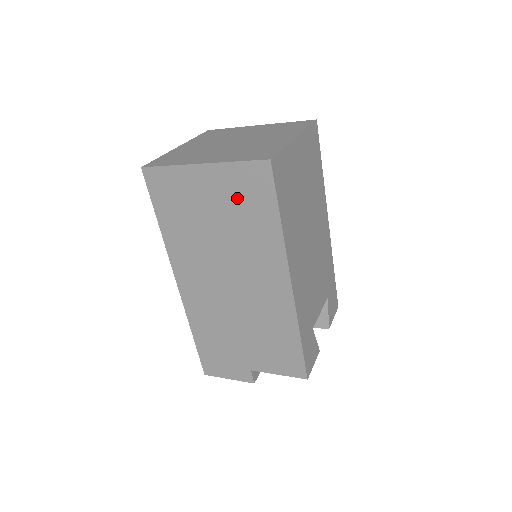
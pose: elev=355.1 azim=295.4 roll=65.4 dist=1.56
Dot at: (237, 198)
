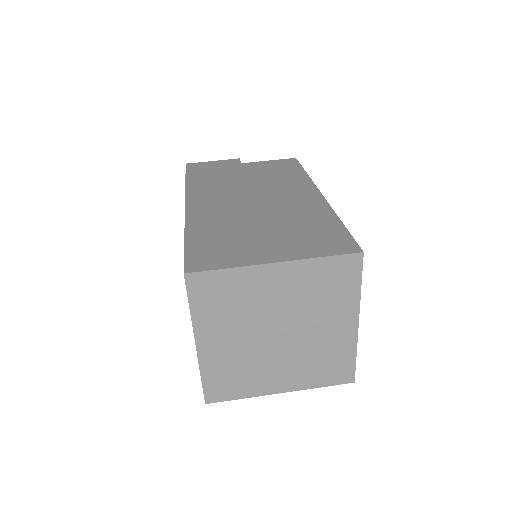
Dot at: occluded
